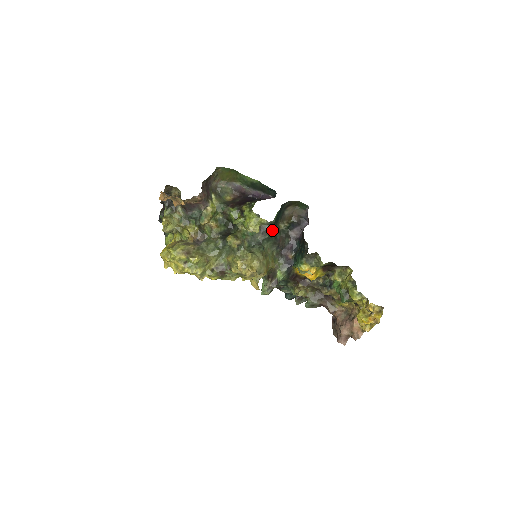
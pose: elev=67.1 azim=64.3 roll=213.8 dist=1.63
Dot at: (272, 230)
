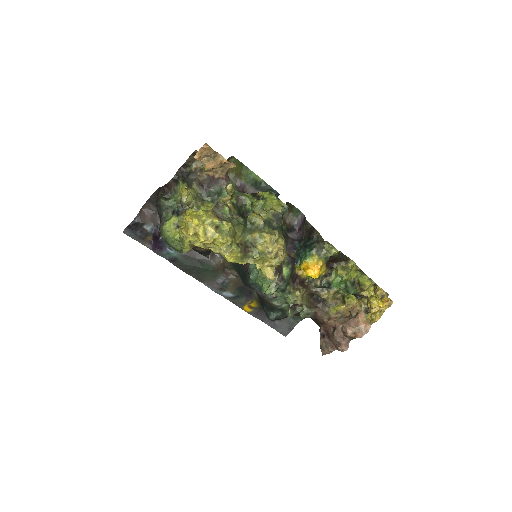
Dot at: (282, 222)
